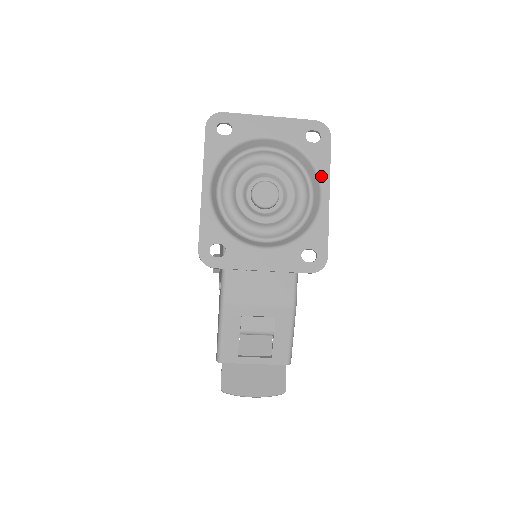
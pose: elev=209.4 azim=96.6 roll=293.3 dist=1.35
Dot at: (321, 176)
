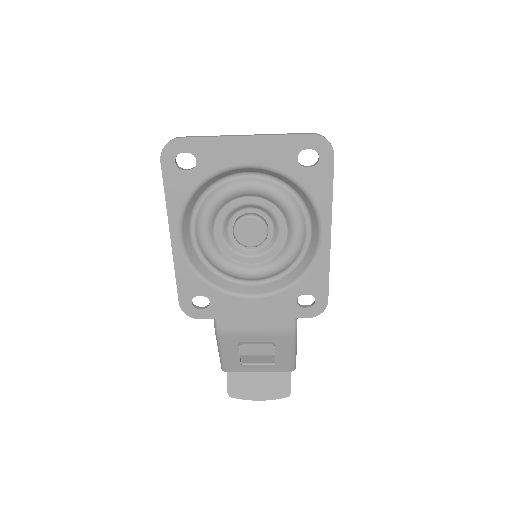
Dot at: (320, 210)
